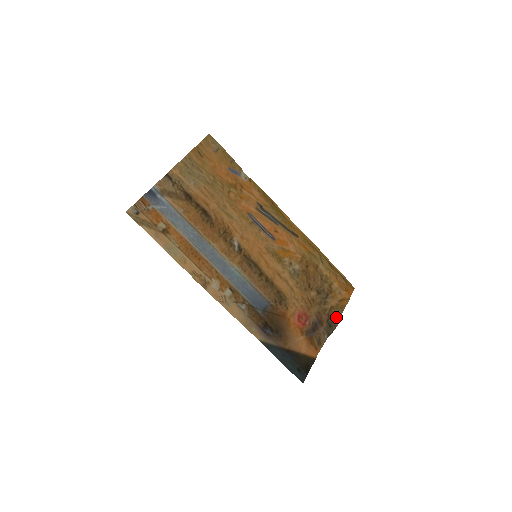
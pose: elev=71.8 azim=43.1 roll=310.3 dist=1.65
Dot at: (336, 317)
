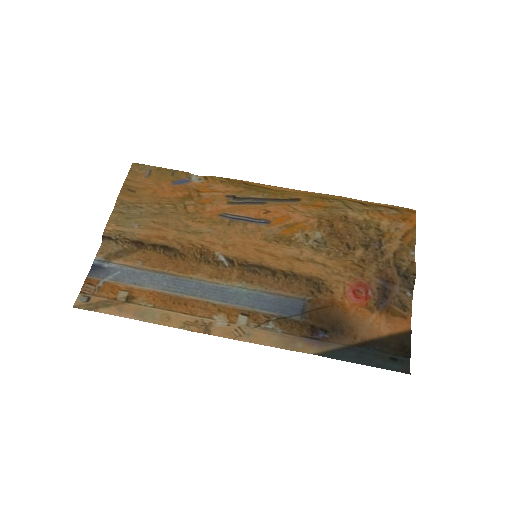
Dot at: (409, 261)
